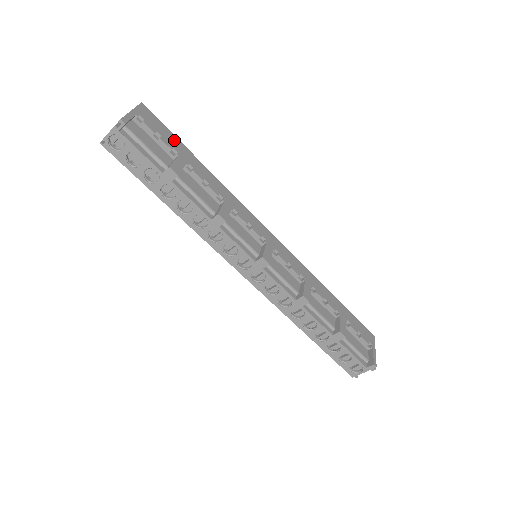
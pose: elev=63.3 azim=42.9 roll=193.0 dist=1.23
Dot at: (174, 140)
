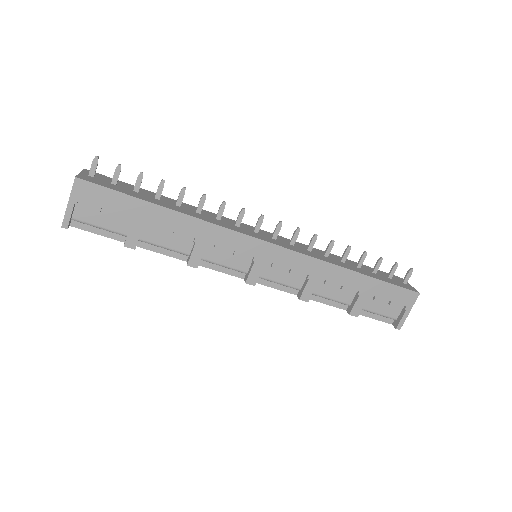
Dot at: (124, 201)
